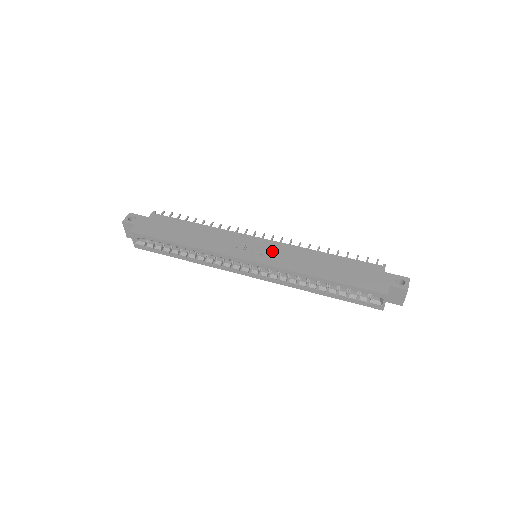
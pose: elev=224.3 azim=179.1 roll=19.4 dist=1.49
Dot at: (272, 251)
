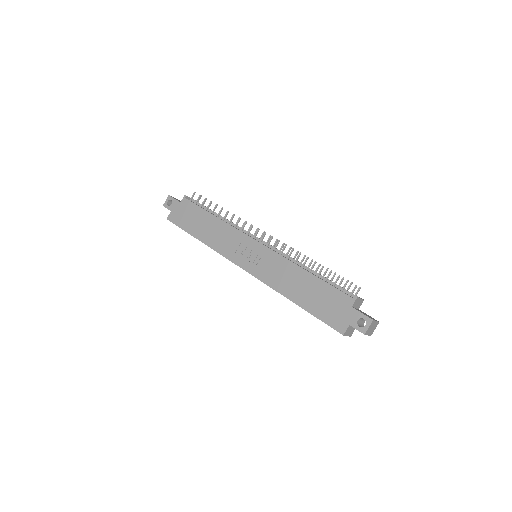
Dot at: (263, 260)
